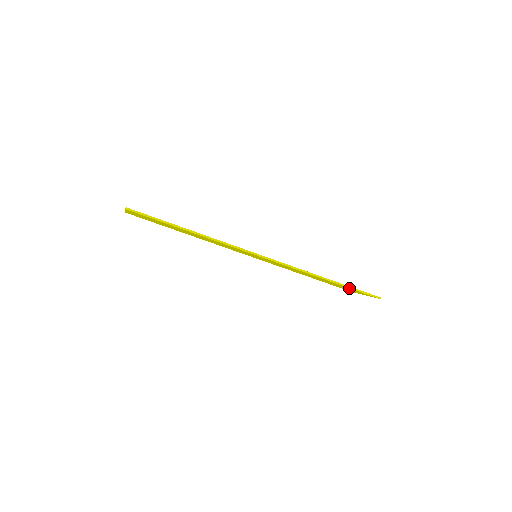
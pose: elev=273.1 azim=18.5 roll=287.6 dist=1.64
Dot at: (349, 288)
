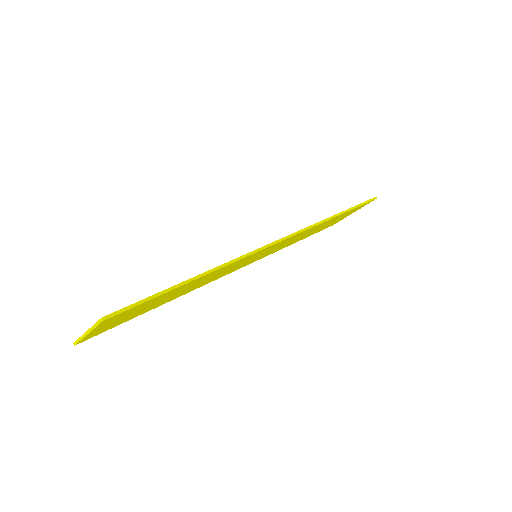
Dot at: occluded
